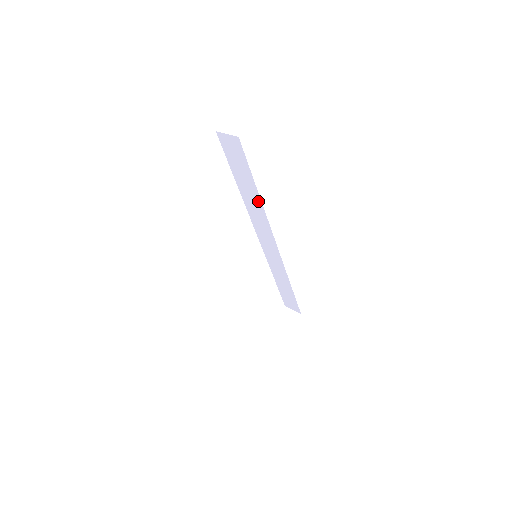
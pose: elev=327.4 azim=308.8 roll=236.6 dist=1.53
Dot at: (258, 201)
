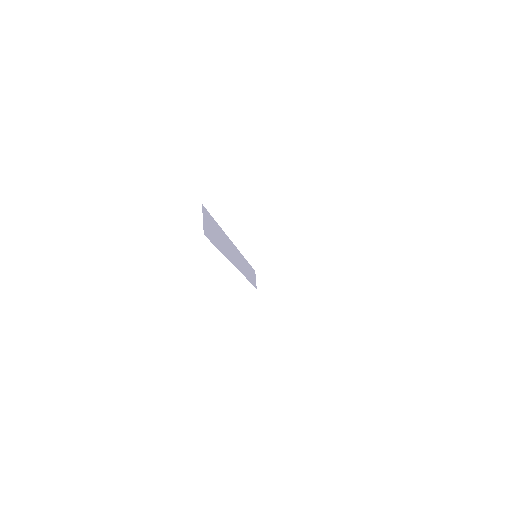
Dot at: occluded
